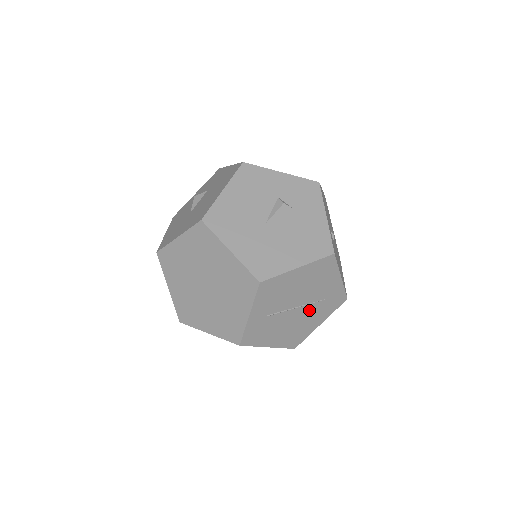
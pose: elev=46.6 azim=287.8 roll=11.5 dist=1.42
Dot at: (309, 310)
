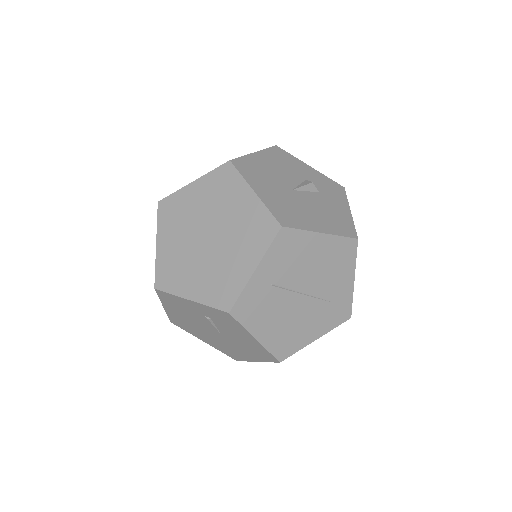
Dot at: (312, 307)
